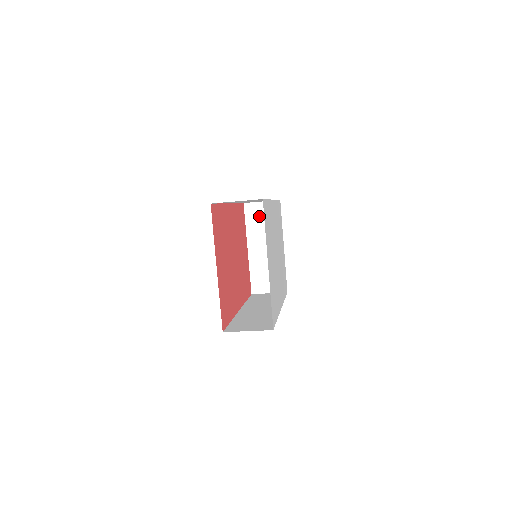
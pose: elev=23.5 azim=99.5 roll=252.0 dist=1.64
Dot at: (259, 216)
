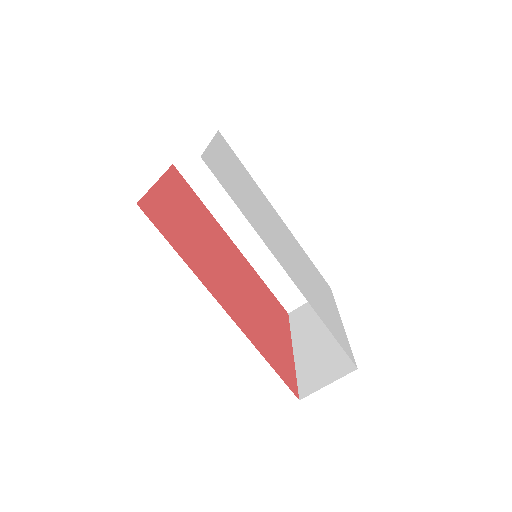
Dot at: (307, 314)
